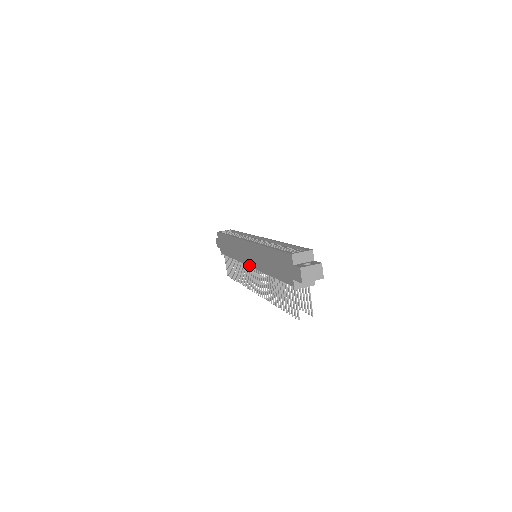
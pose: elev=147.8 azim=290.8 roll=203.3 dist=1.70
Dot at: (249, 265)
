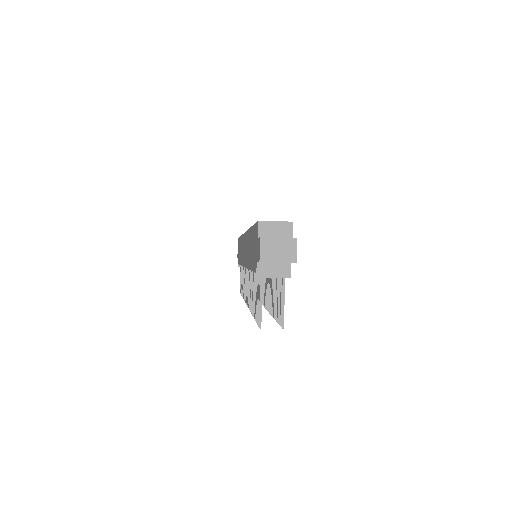
Dot at: (244, 265)
